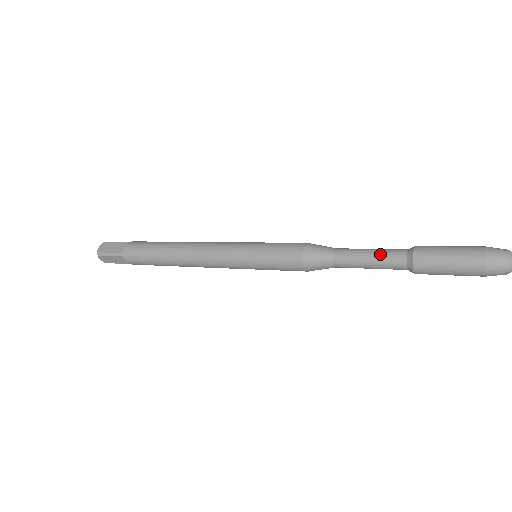
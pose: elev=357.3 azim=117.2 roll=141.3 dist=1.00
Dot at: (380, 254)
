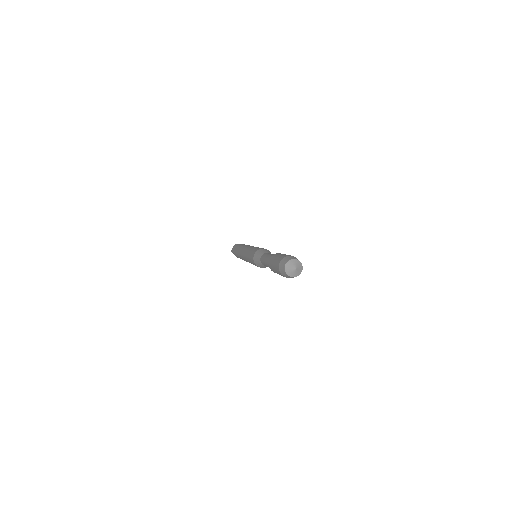
Dot at: (267, 259)
